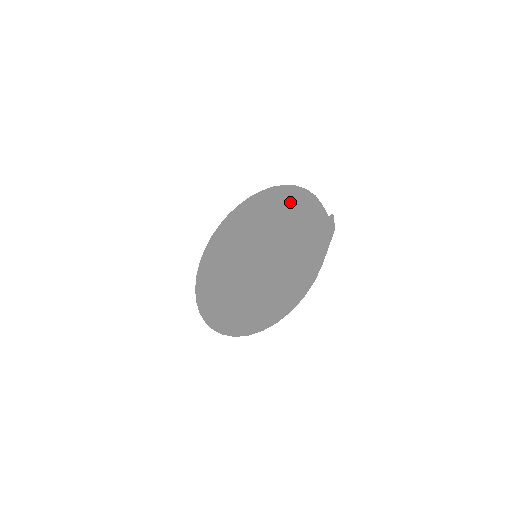
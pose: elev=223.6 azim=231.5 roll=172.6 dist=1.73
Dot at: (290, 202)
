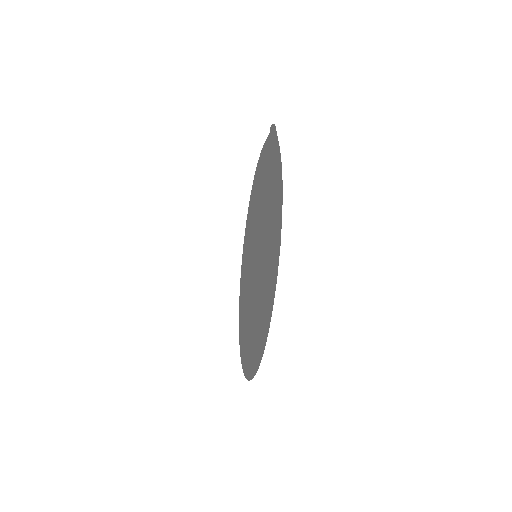
Dot at: (255, 188)
